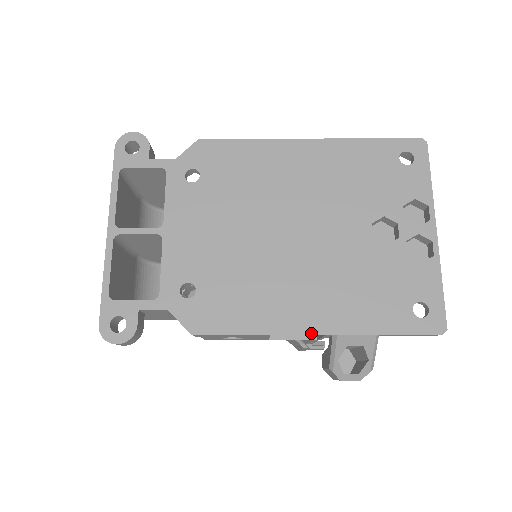
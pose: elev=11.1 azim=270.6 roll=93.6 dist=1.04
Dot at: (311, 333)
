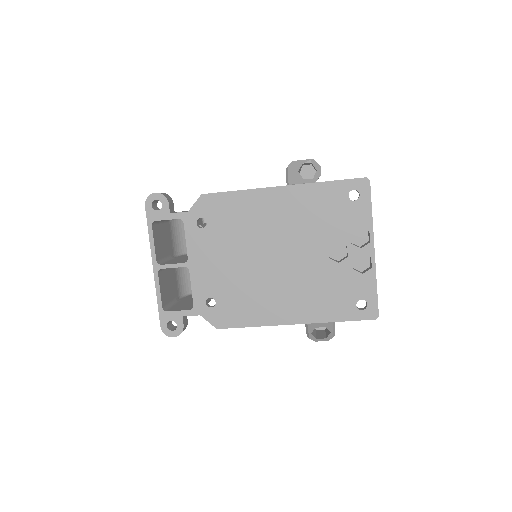
Dot at: (291, 324)
